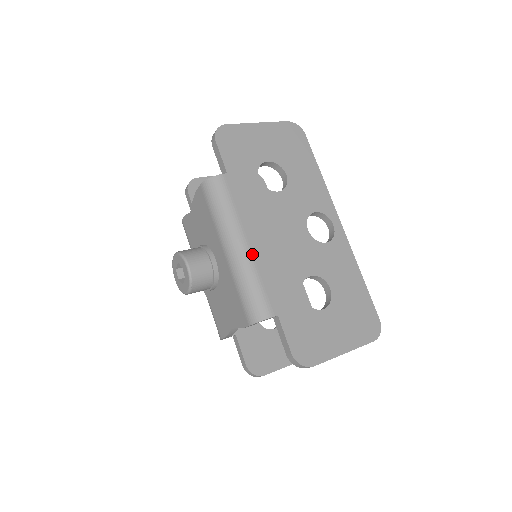
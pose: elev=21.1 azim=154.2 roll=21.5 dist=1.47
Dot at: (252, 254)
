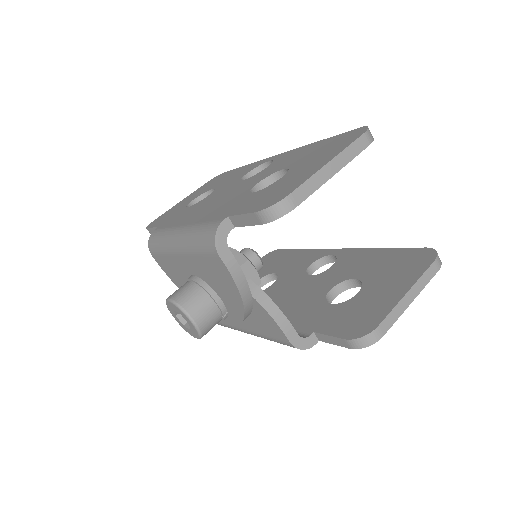
Dot at: (189, 224)
